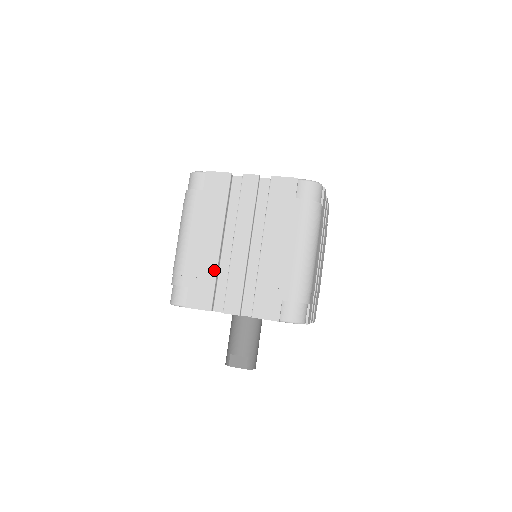
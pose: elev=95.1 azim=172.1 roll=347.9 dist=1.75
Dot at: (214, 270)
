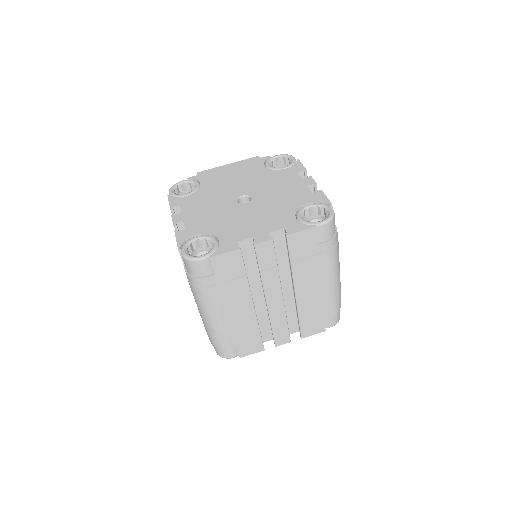
Dot at: (256, 326)
